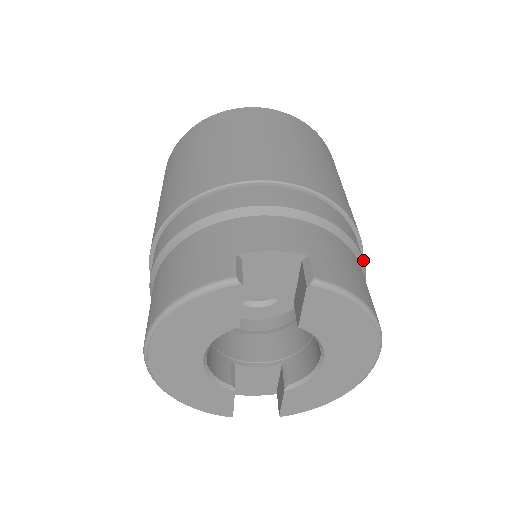
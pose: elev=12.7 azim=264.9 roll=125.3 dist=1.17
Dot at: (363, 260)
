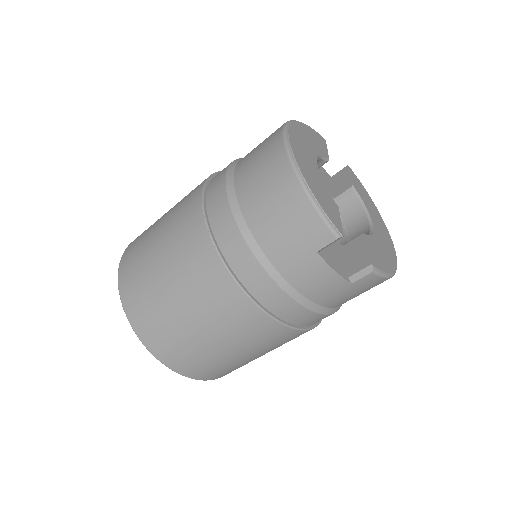
Dot at: occluded
